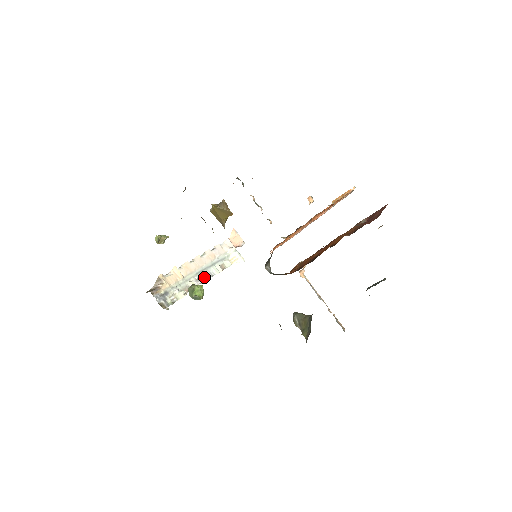
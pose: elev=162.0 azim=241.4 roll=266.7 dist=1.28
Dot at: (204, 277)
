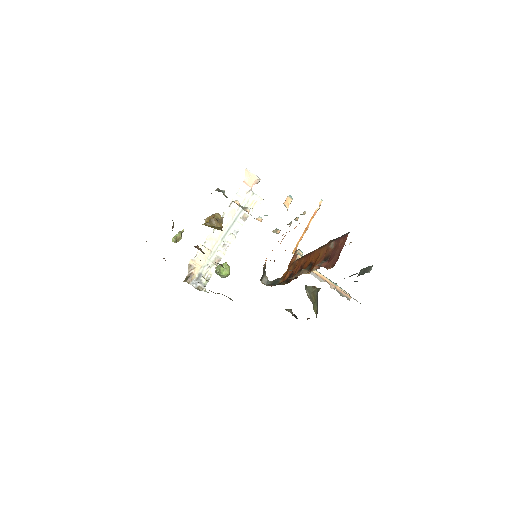
Dot at: (229, 239)
